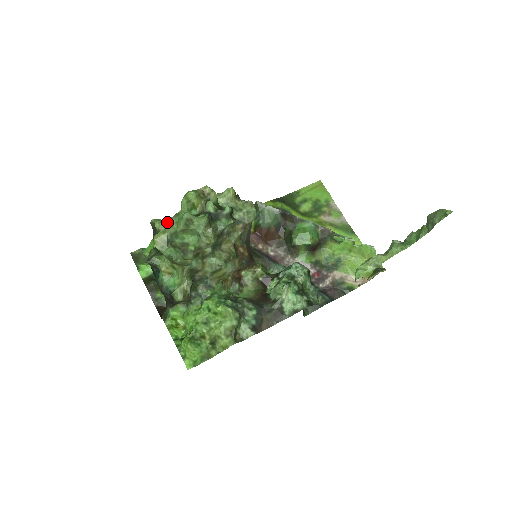
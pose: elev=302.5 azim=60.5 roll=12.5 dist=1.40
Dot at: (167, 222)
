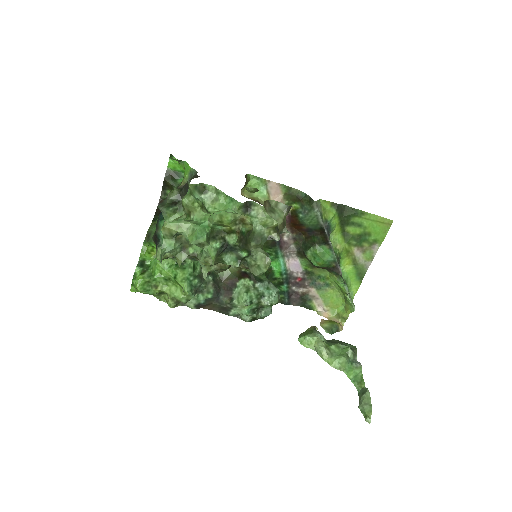
Dot at: (194, 207)
